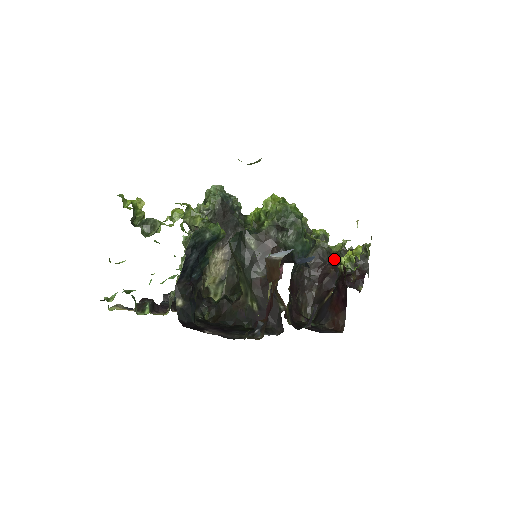
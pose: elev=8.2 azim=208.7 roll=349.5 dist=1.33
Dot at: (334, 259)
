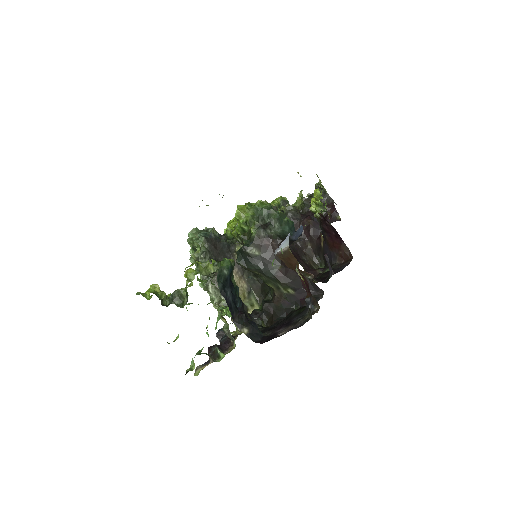
Dot at: (303, 212)
